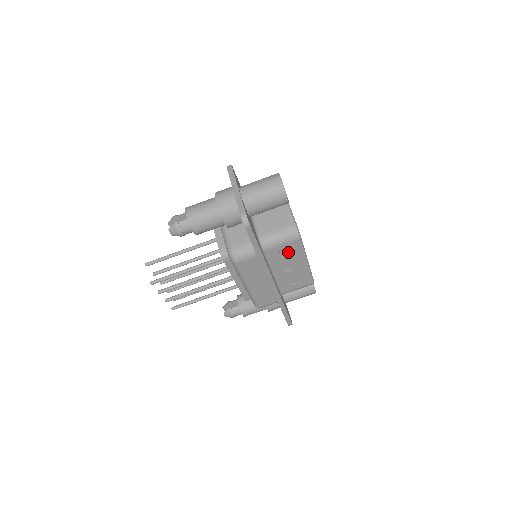
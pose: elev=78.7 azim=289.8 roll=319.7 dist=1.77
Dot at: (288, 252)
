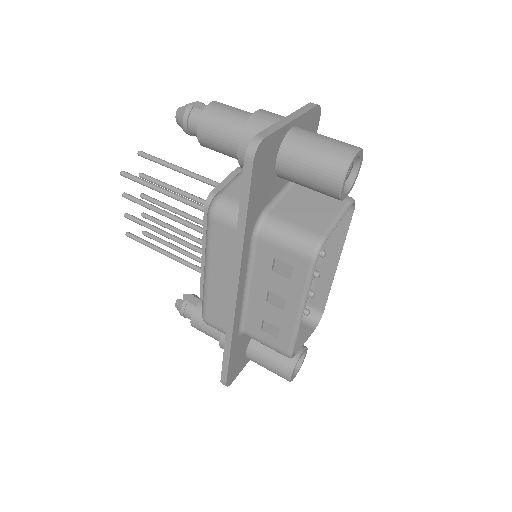
Dot at: (285, 270)
